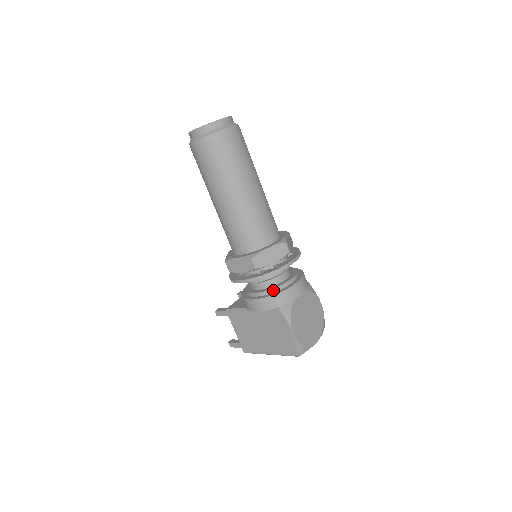
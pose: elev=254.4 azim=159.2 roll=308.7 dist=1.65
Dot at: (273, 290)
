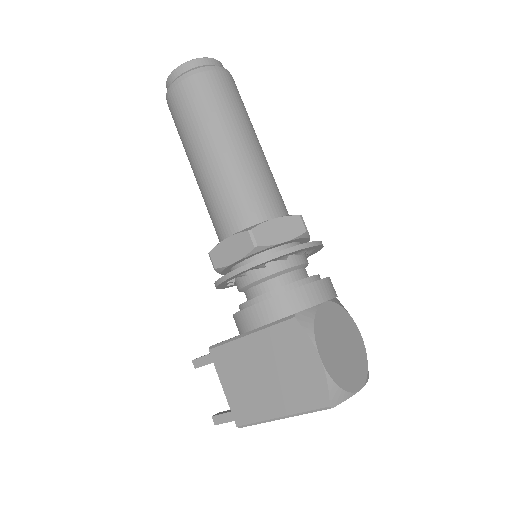
Dot at: (283, 288)
